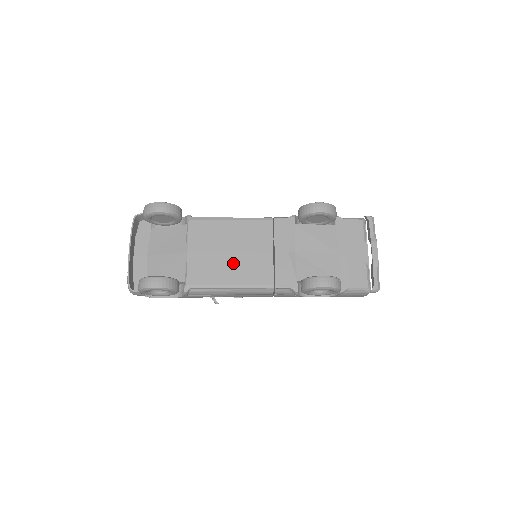
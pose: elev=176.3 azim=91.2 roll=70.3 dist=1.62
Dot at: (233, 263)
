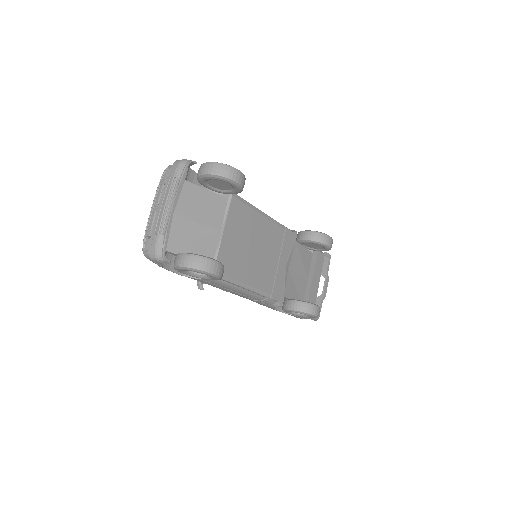
Dot at: (252, 261)
